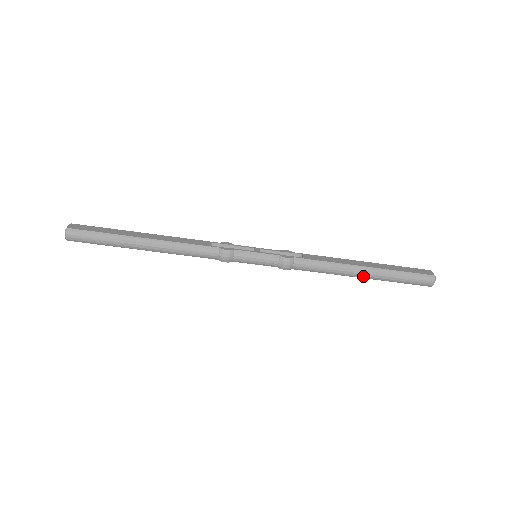
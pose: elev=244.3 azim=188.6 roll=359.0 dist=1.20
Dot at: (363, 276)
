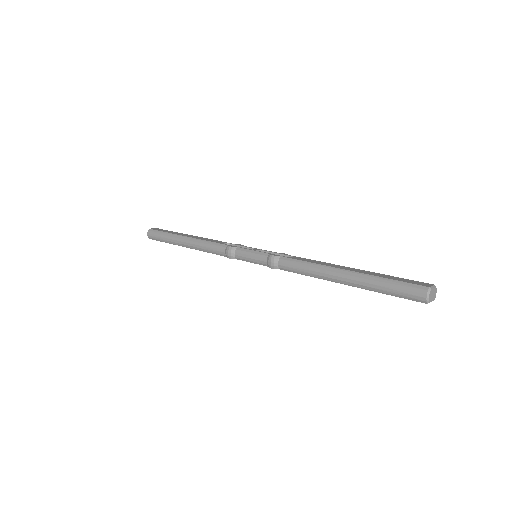
Dot at: (343, 281)
